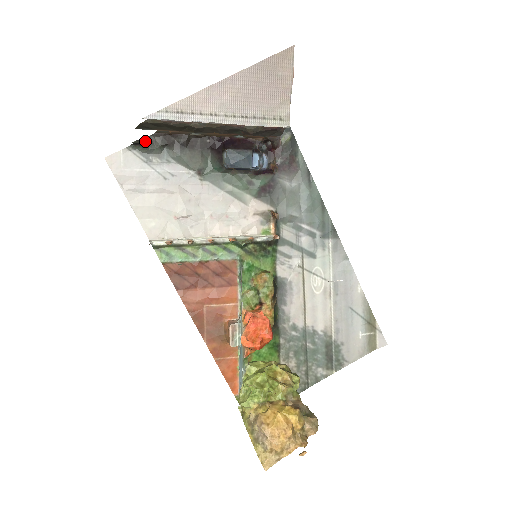
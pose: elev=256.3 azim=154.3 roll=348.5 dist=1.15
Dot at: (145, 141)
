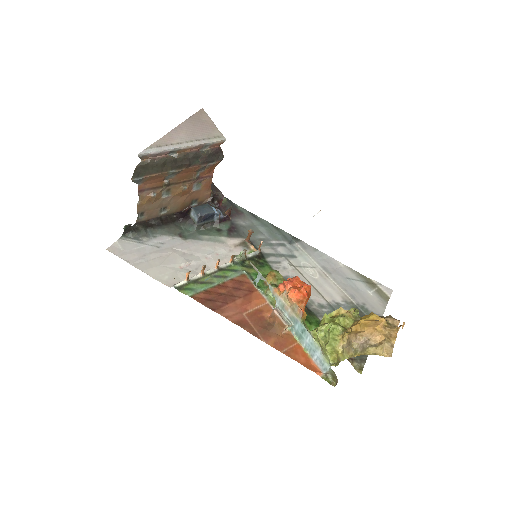
Dot at: (131, 228)
